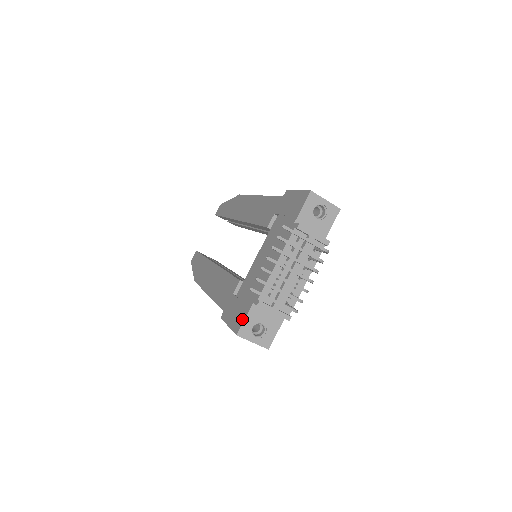
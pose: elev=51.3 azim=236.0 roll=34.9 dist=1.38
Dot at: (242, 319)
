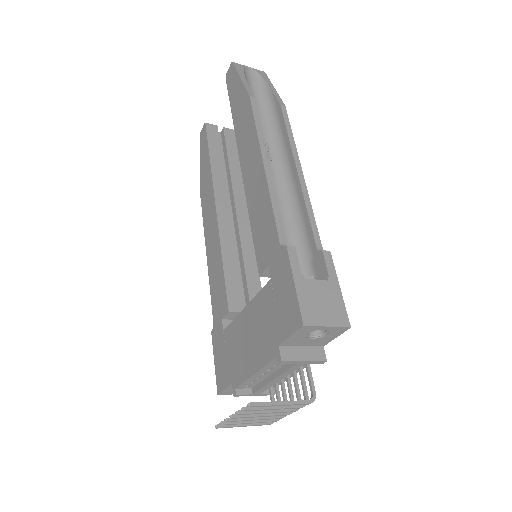
Dot at: (223, 385)
